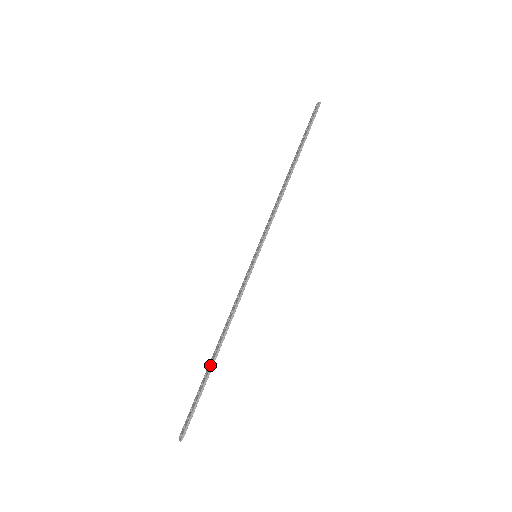
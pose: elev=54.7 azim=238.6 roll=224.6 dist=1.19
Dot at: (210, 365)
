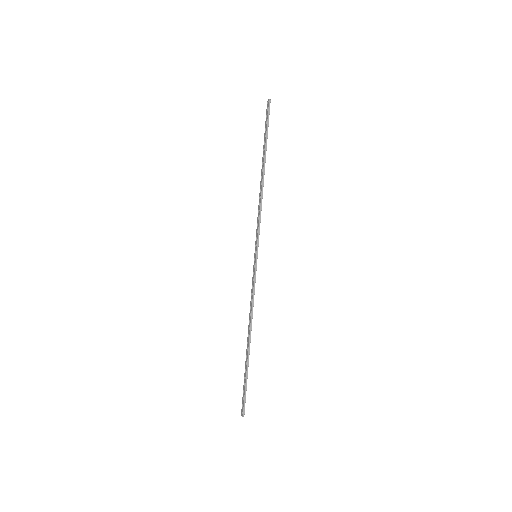
Dot at: (247, 354)
